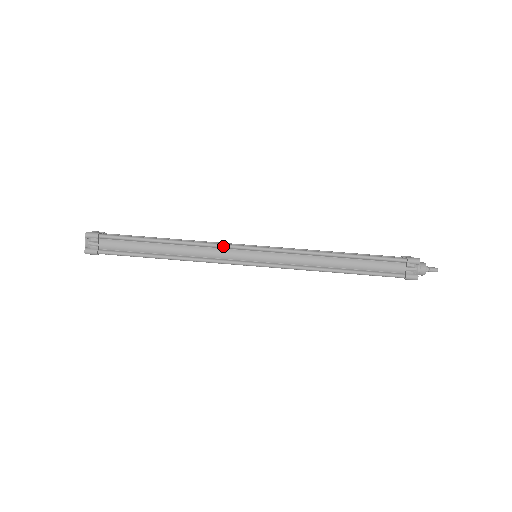
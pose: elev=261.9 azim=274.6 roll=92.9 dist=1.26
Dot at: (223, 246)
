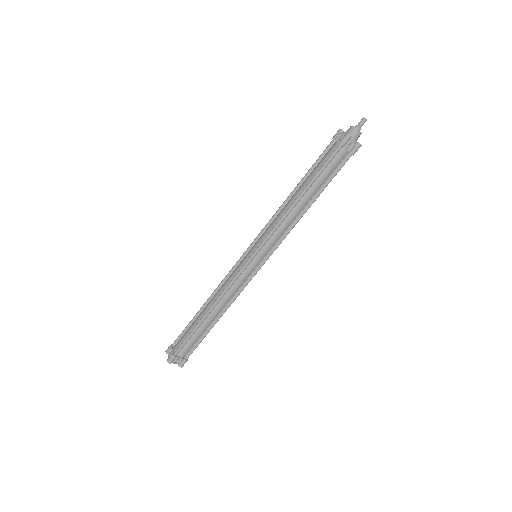
Dot at: (235, 280)
